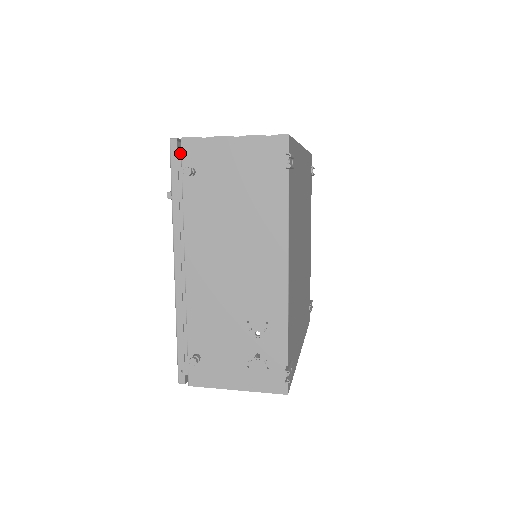
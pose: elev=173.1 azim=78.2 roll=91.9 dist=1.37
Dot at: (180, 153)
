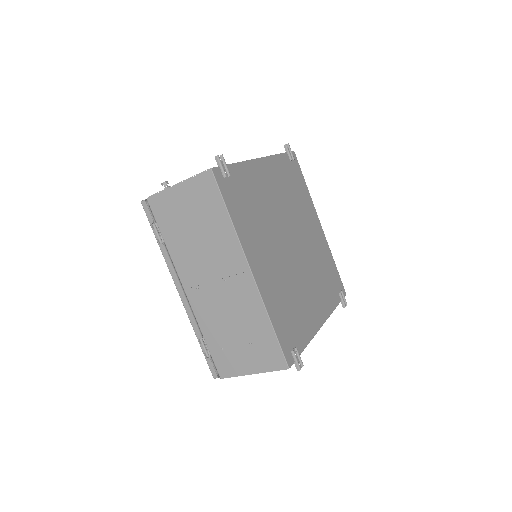
Dot at: occluded
